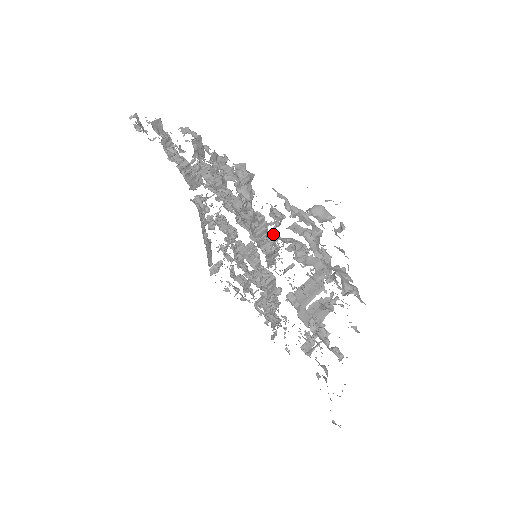
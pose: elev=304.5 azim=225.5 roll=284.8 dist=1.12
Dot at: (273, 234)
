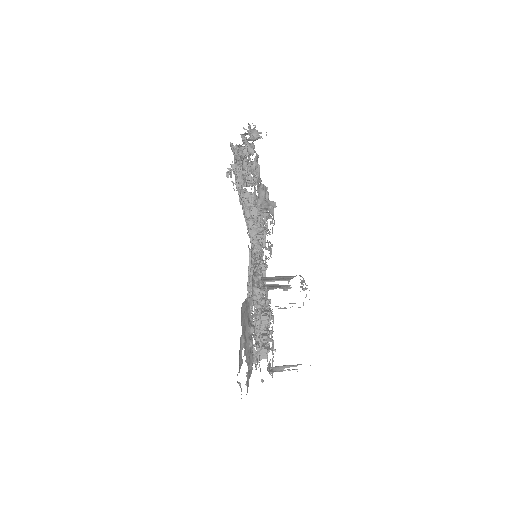
Dot at: occluded
